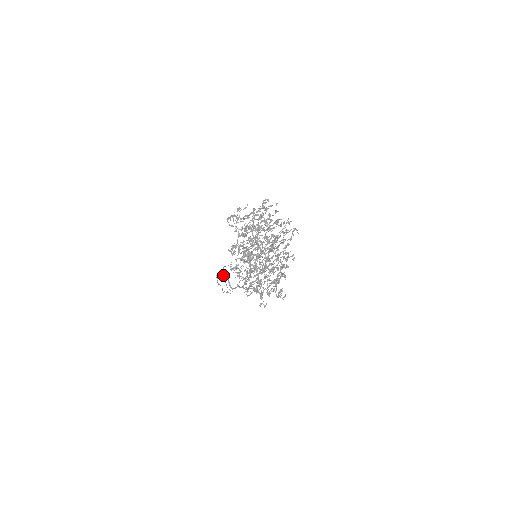
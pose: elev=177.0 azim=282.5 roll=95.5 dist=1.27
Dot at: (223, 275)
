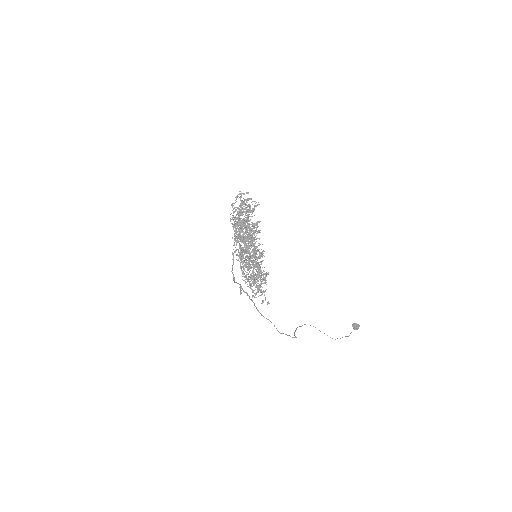
Dot at: occluded
